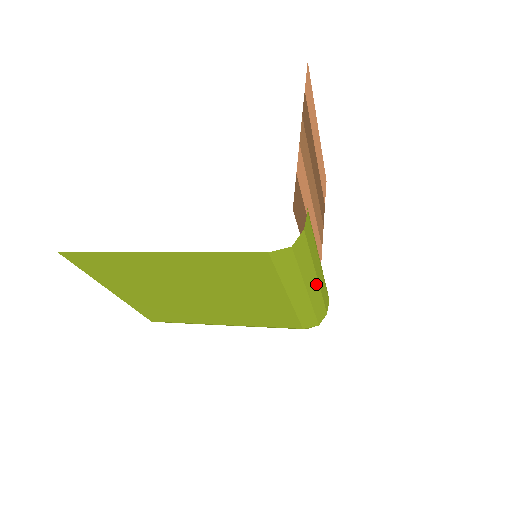
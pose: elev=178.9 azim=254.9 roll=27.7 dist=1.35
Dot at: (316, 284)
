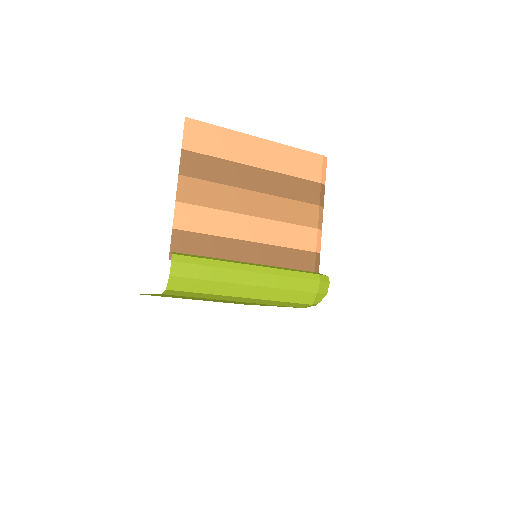
Dot at: (252, 288)
